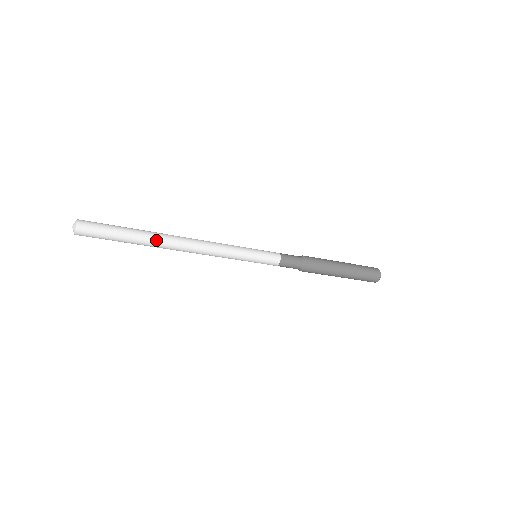
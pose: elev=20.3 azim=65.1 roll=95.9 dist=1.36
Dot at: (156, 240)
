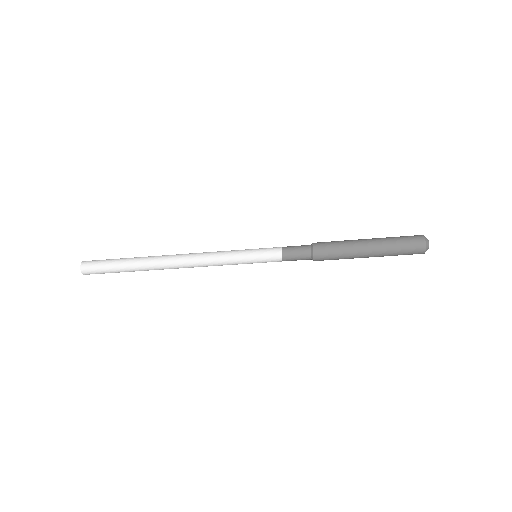
Dot at: (149, 257)
